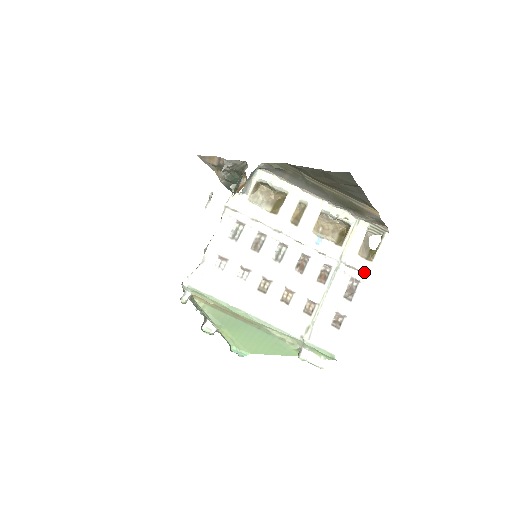
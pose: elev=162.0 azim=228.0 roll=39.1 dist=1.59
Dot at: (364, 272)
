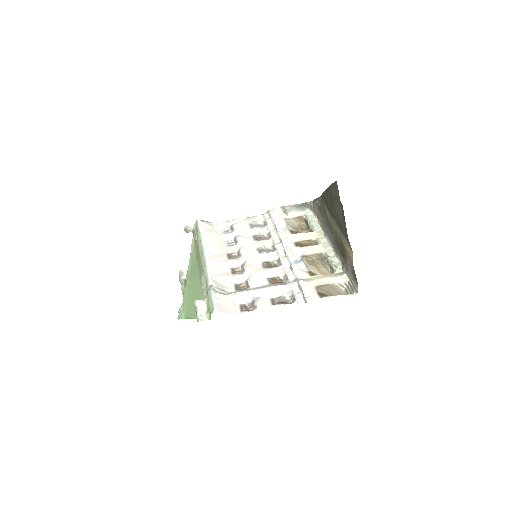
Dot at: (305, 295)
